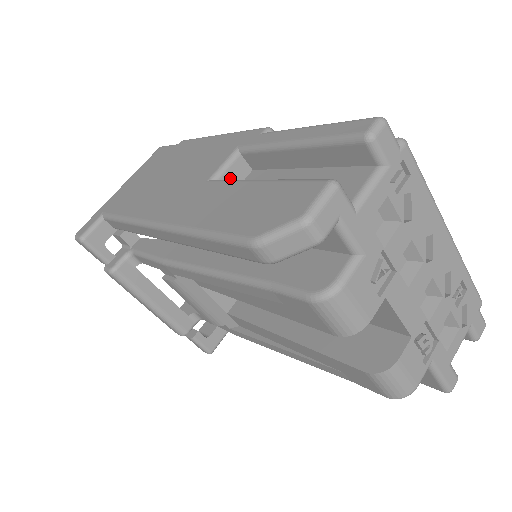
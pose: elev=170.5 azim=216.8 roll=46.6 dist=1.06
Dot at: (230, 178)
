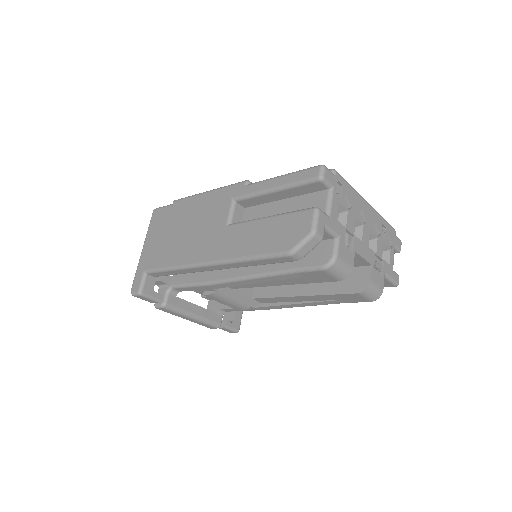
Dot at: (236, 219)
